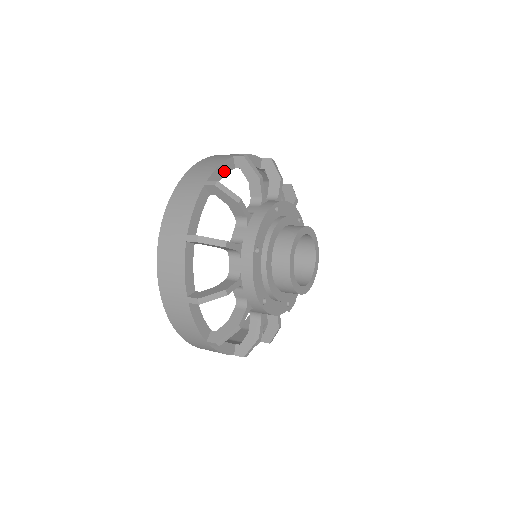
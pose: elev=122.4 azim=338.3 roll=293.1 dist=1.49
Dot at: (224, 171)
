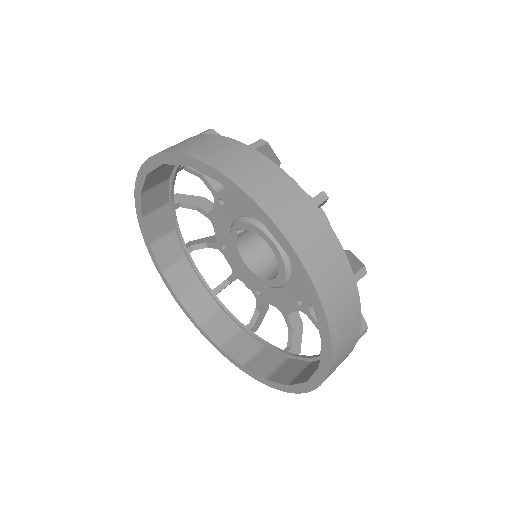
Dot at: occluded
